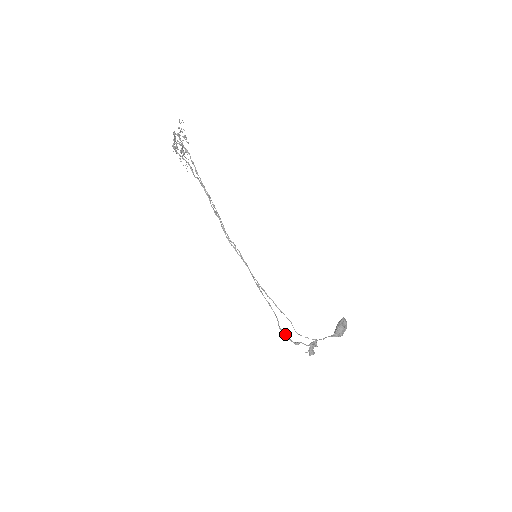
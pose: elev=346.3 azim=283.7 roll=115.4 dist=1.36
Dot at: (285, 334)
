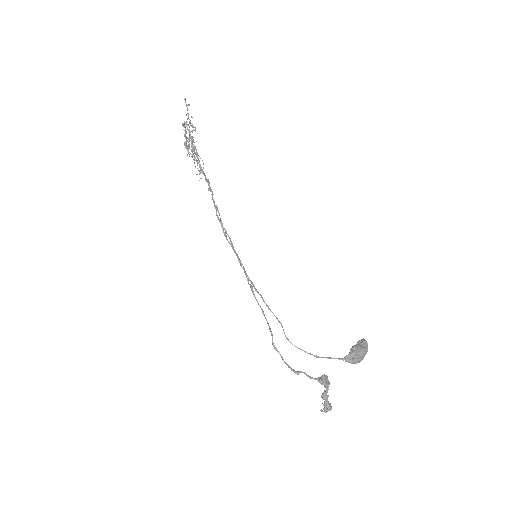
Dot at: (280, 355)
